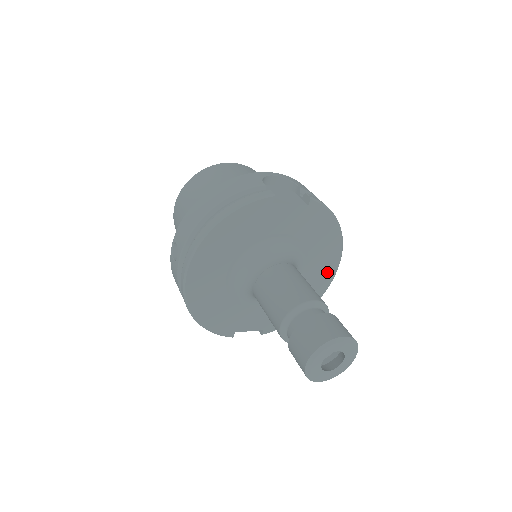
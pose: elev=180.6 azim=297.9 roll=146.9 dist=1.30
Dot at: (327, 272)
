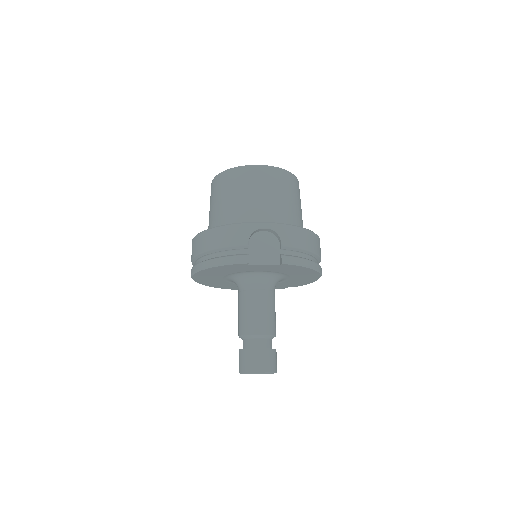
Dot at: (309, 279)
